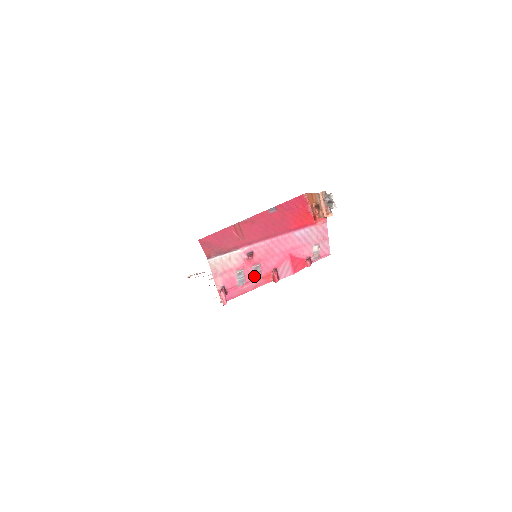
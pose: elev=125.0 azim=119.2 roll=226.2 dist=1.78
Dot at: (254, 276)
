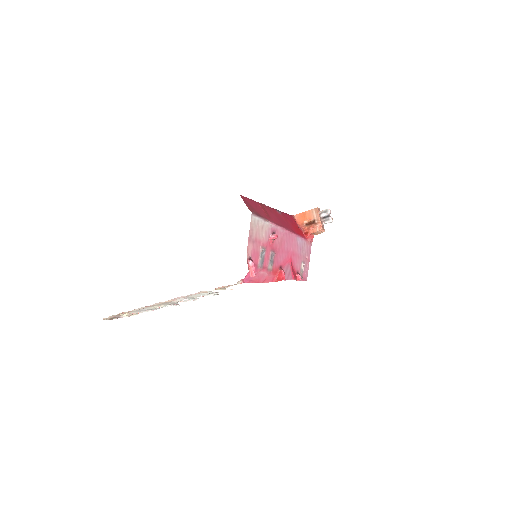
Dot at: (269, 264)
